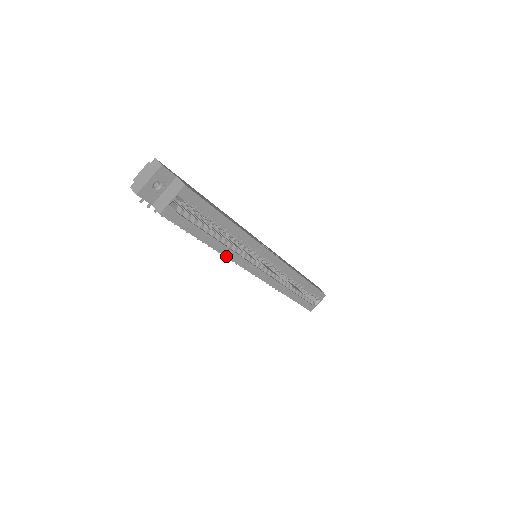
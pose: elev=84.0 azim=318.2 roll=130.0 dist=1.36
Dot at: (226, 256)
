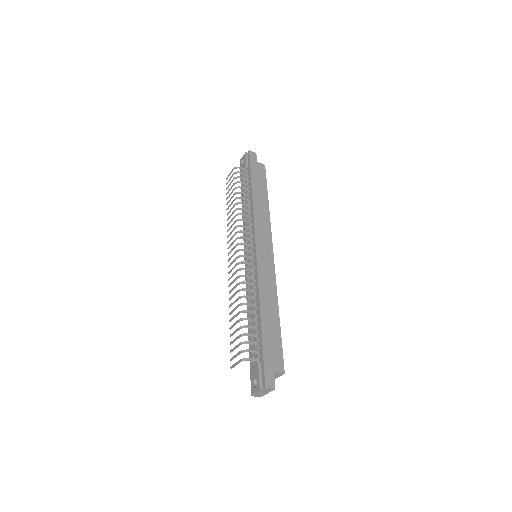
Dot at: occluded
